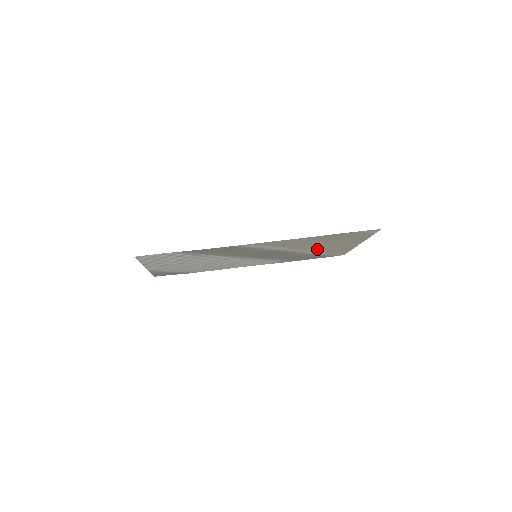
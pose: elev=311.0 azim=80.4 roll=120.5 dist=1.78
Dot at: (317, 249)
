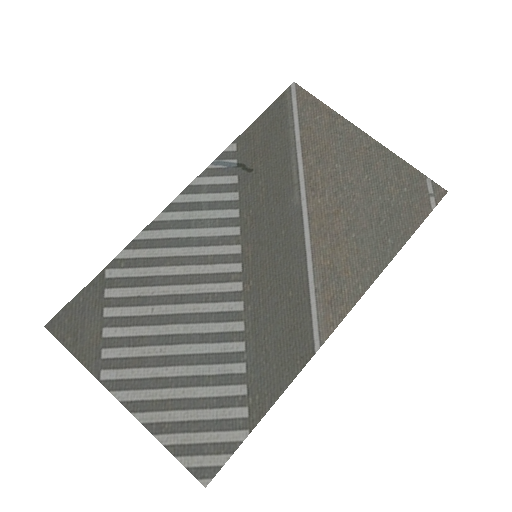
Dot at: (319, 178)
